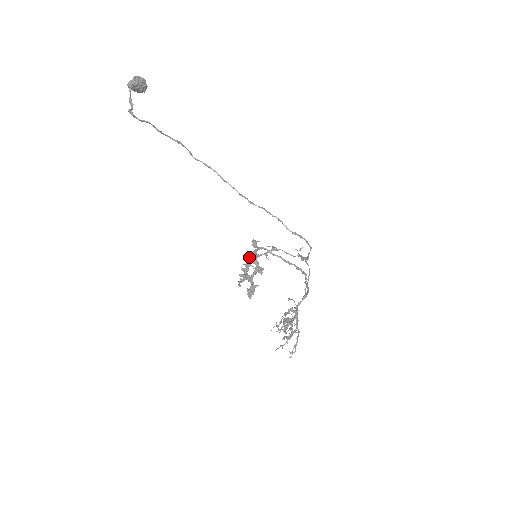
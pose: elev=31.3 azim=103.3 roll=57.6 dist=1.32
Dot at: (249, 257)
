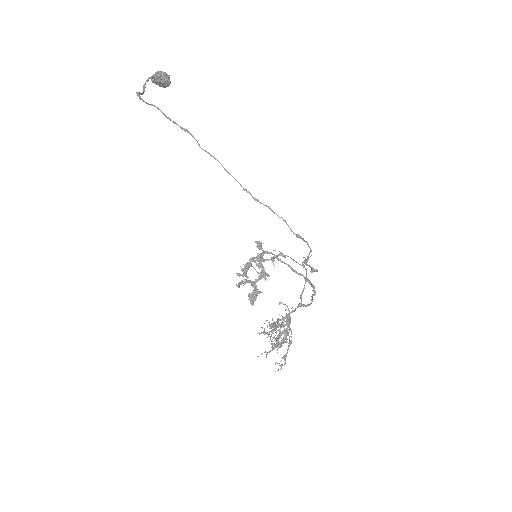
Dot at: (251, 258)
